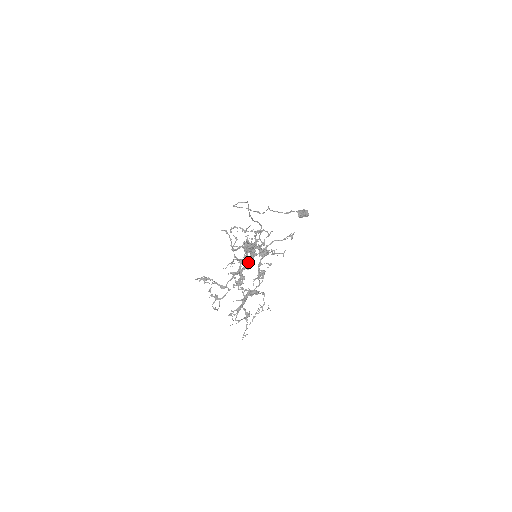
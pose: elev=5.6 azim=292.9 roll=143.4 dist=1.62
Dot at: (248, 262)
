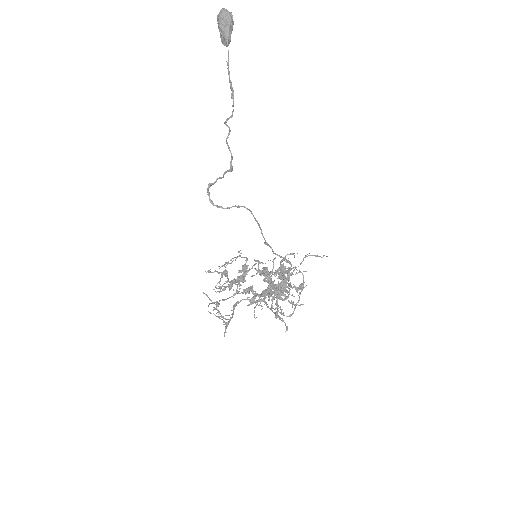
Dot at: occluded
